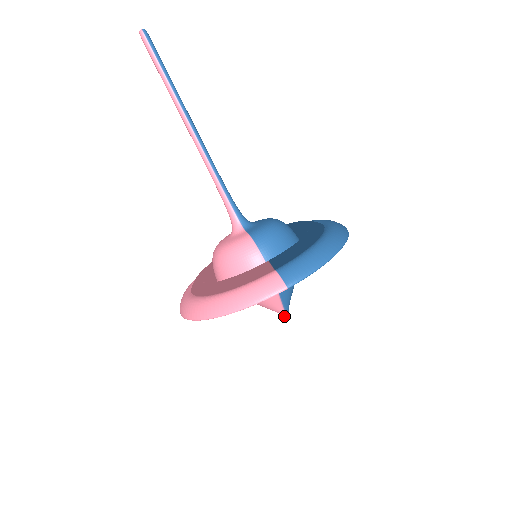
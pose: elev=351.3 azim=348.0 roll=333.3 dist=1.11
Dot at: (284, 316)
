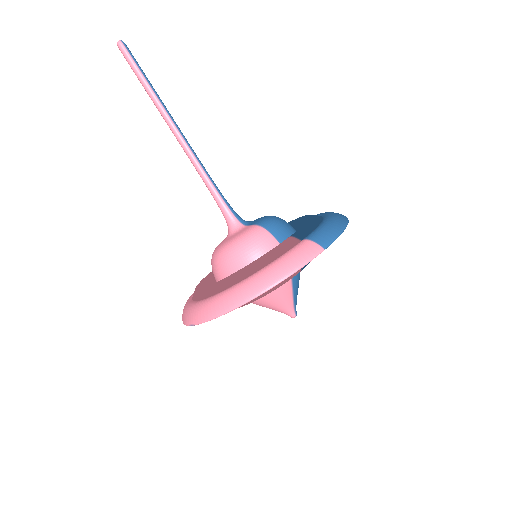
Dot at: (293, 316)
